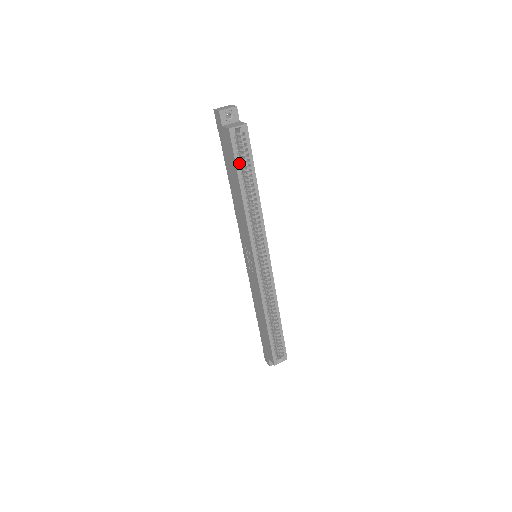
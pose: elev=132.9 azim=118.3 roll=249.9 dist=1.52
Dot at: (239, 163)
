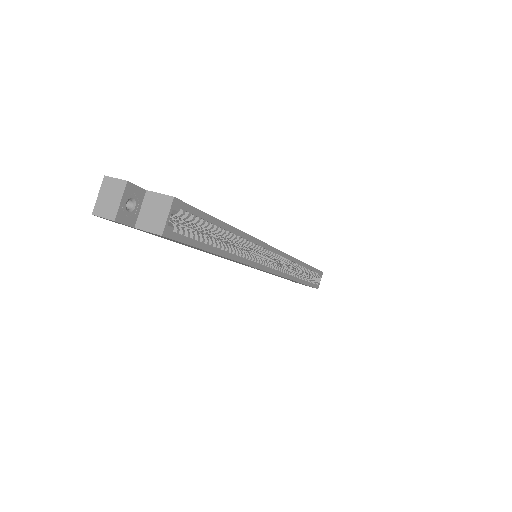
Dot at: (196, 237)
